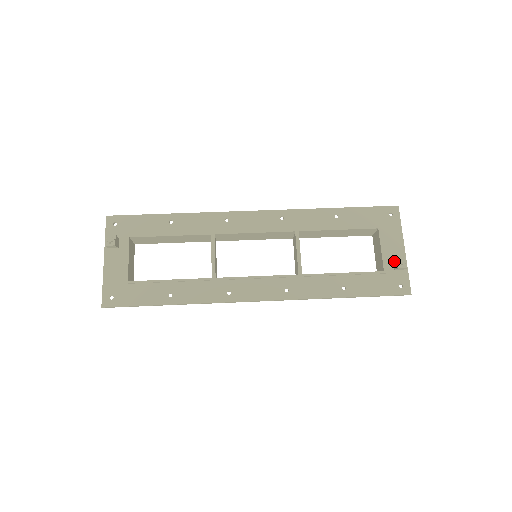
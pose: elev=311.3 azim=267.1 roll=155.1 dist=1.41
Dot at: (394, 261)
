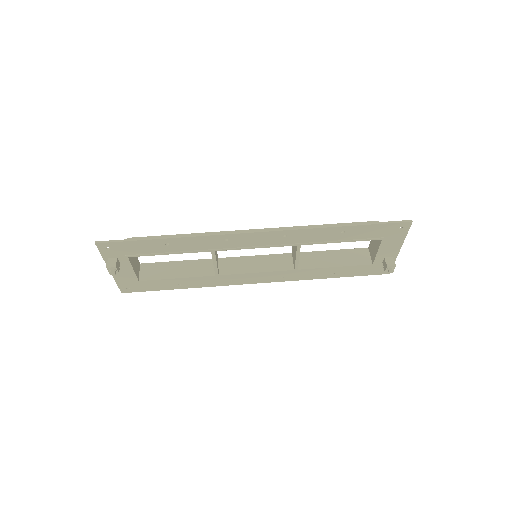
Dot at: (385, 262)
